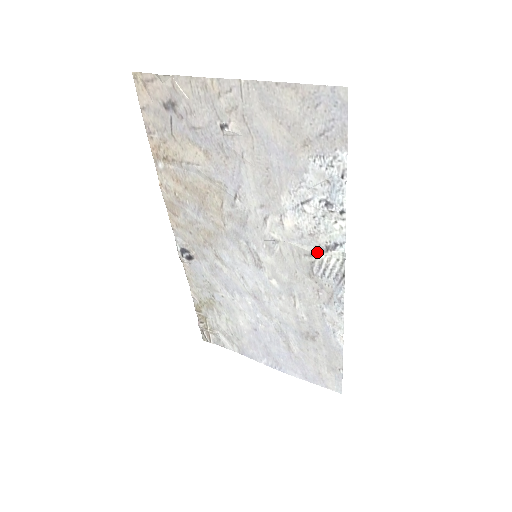
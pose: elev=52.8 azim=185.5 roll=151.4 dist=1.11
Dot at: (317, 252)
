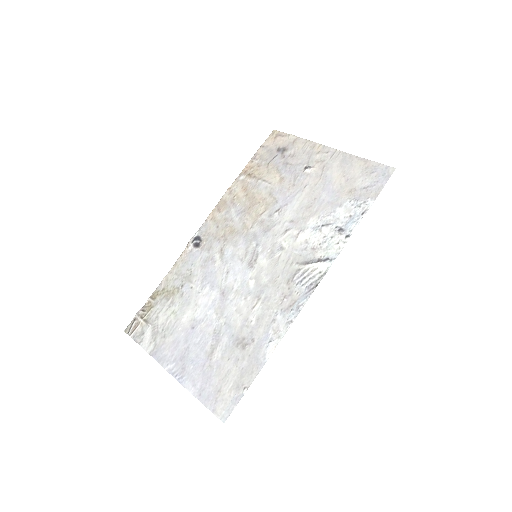
Dot at: (309, 262)
